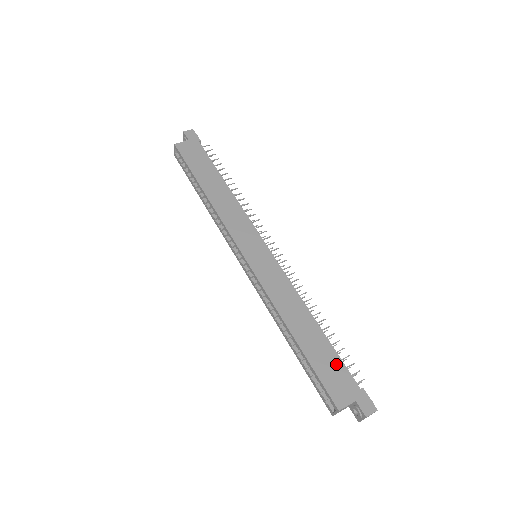
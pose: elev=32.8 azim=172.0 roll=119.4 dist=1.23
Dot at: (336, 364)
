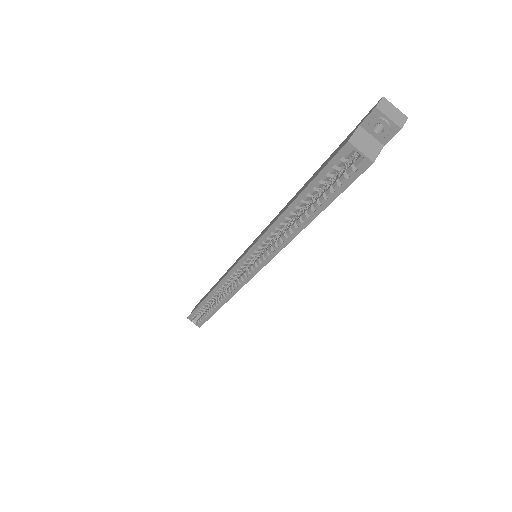
Dot at: occluded
